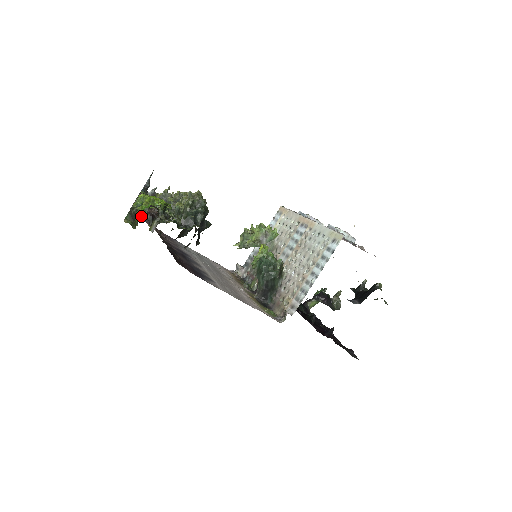
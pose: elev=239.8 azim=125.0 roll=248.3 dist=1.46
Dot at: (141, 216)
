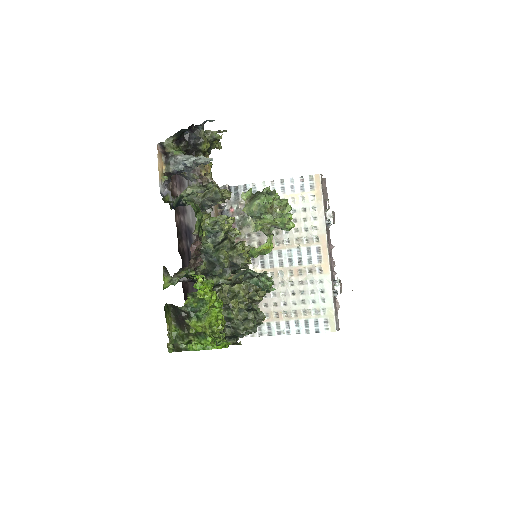
Dot at: (166, 183)
